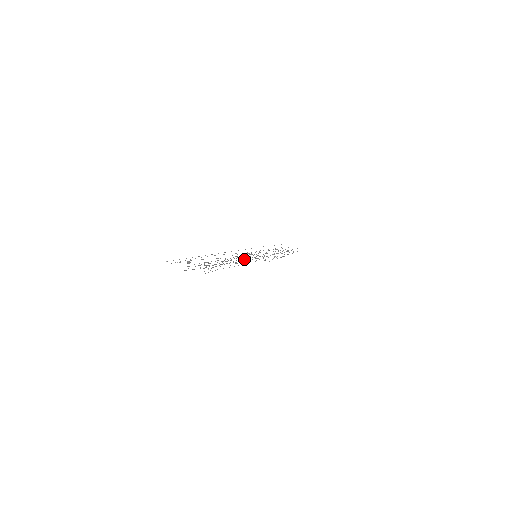
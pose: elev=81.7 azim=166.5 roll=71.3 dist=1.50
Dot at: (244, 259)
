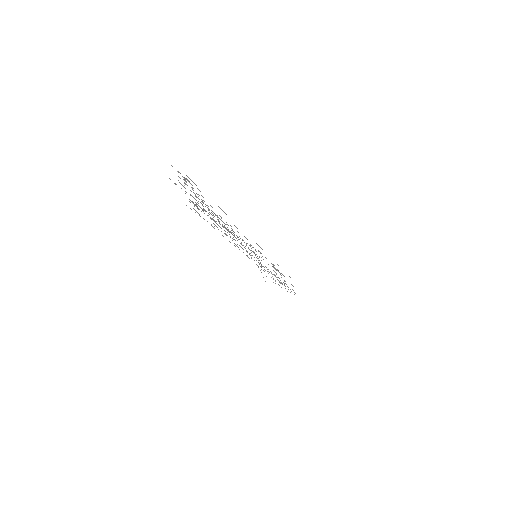
Dot at: occluded
